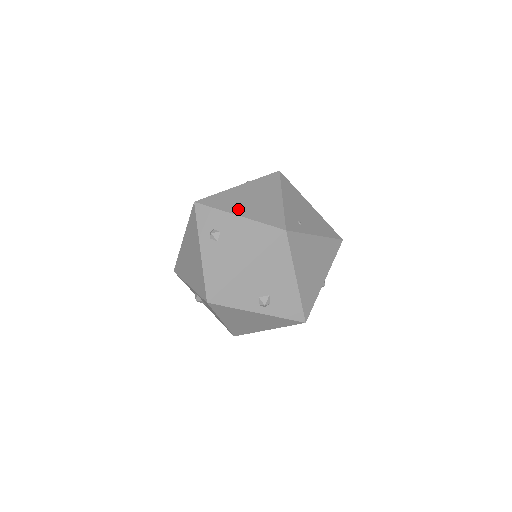
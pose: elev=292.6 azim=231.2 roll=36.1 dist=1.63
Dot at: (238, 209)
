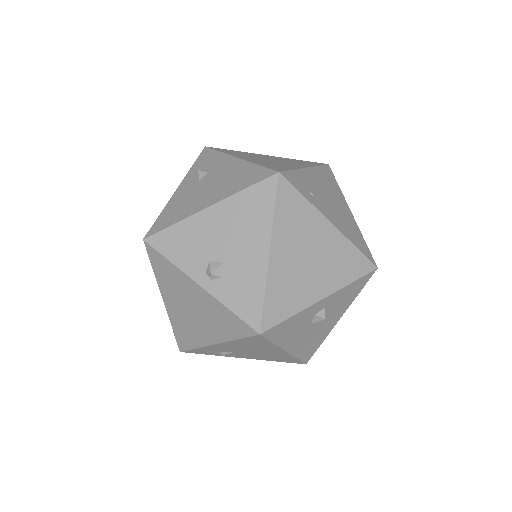
Dot at: (244, 157)
